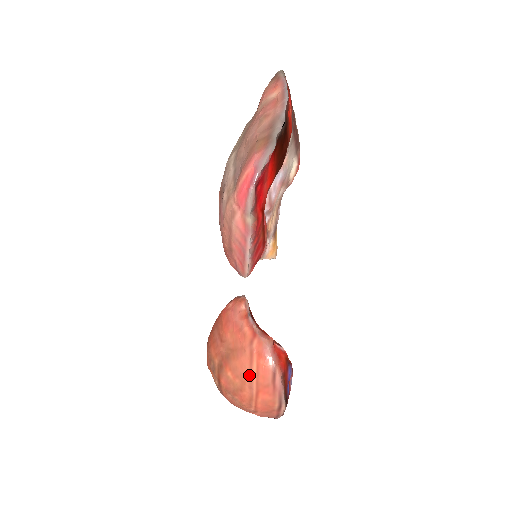
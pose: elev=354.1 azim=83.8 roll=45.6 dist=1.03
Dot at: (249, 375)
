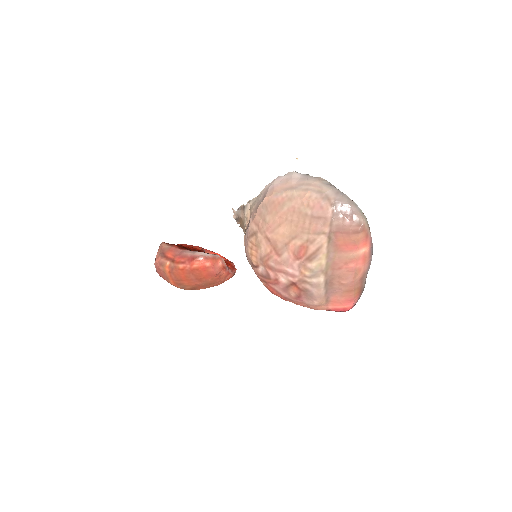
Dot at: occluded
